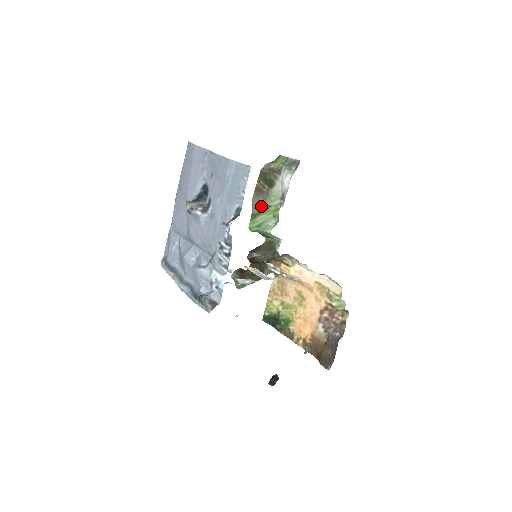
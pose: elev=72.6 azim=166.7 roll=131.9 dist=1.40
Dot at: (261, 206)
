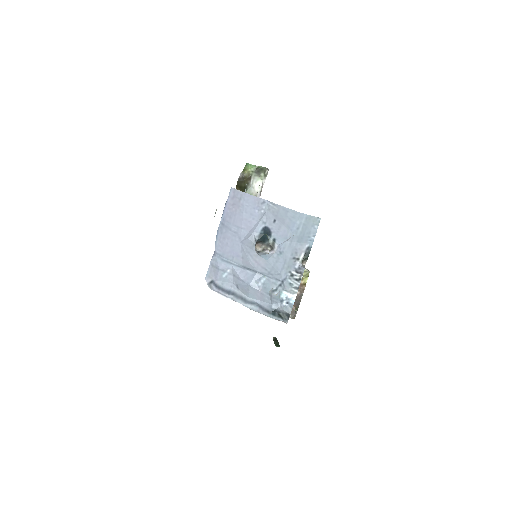
Dot at: occluded
